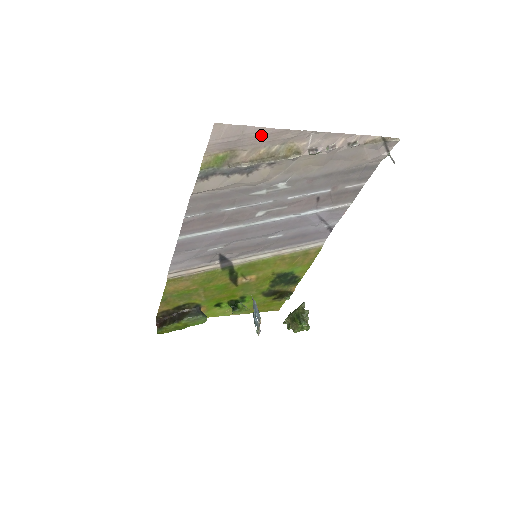
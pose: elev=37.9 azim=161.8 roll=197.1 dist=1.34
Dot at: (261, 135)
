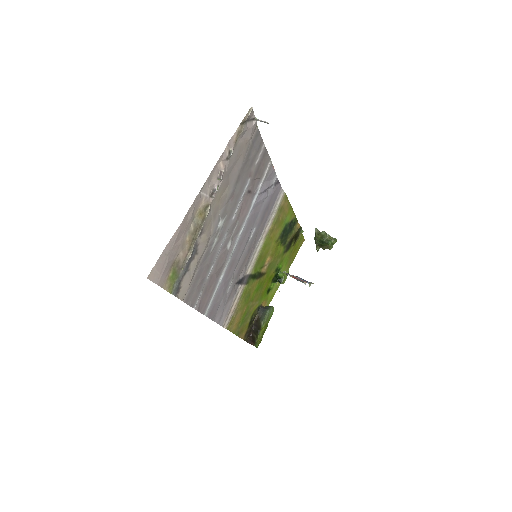
Dot at: (176, 239)
